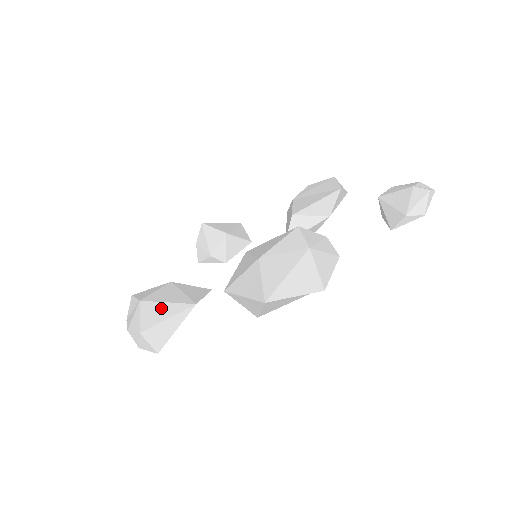
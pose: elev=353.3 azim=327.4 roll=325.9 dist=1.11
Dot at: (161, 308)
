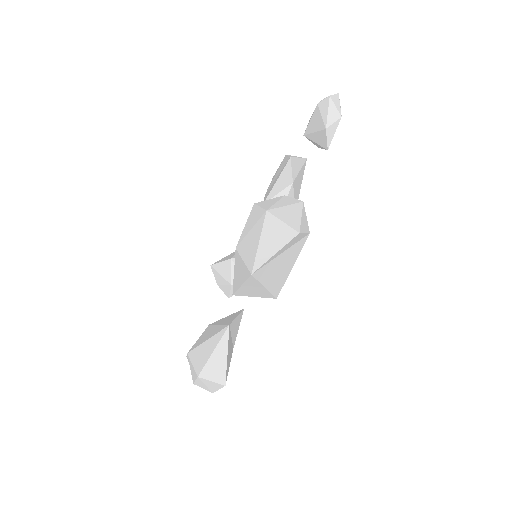
Dot at: (205, 347)
